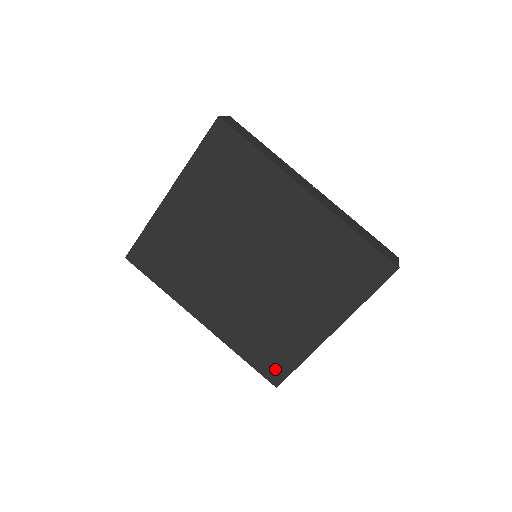
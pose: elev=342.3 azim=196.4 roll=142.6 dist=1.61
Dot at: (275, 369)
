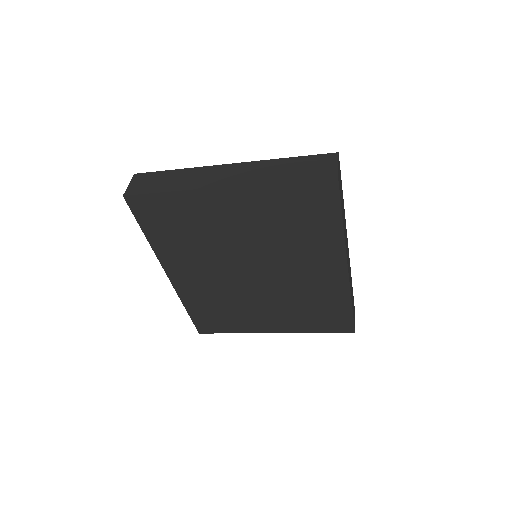
Dot at: (209, 326)
